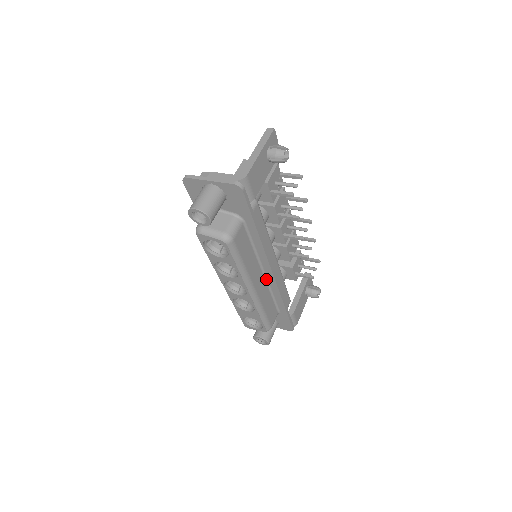
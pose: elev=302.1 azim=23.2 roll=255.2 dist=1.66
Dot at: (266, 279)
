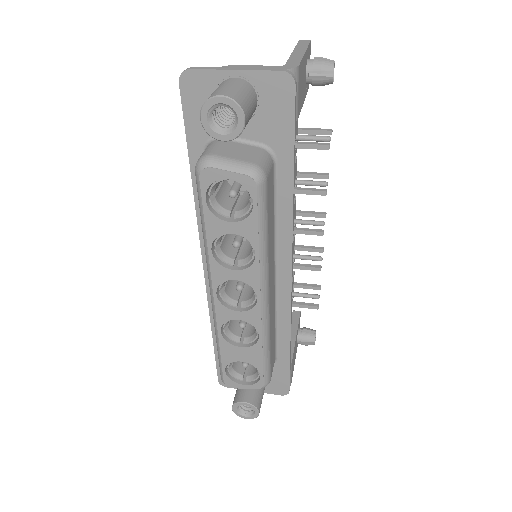
Dot at: (275, 289)
